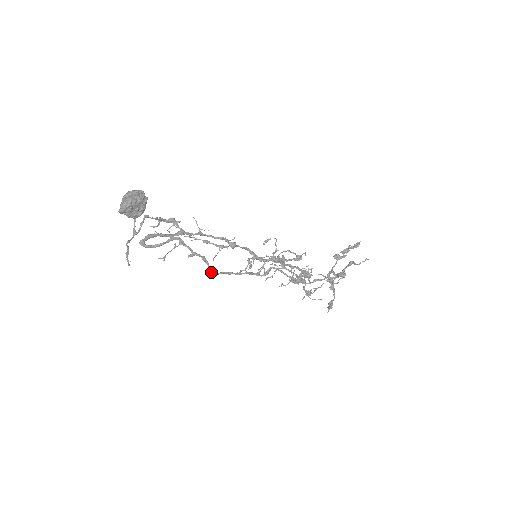
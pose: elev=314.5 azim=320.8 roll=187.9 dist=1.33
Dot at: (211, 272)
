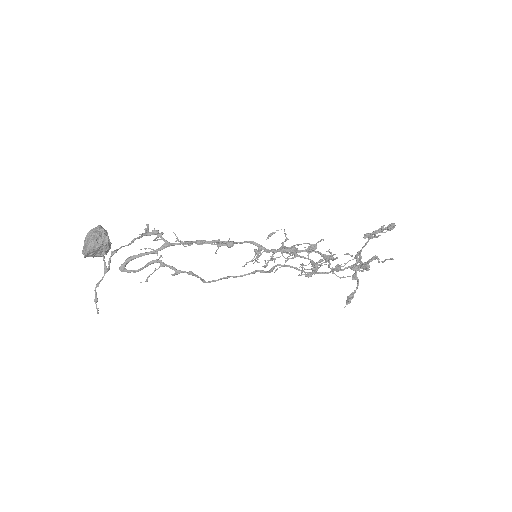
Dot at: (204, 280)
